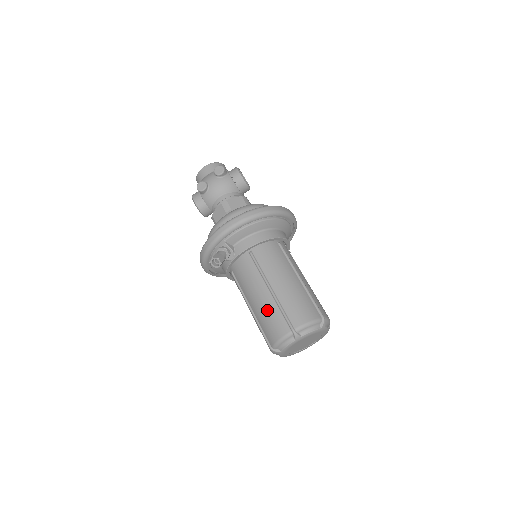
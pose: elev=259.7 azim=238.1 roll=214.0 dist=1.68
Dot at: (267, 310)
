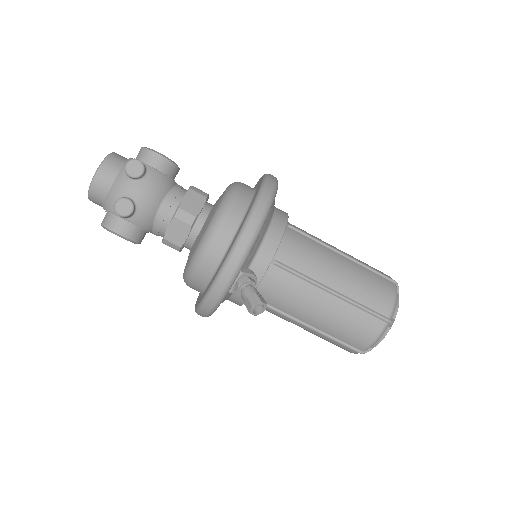
Dot at: (341, 318)
